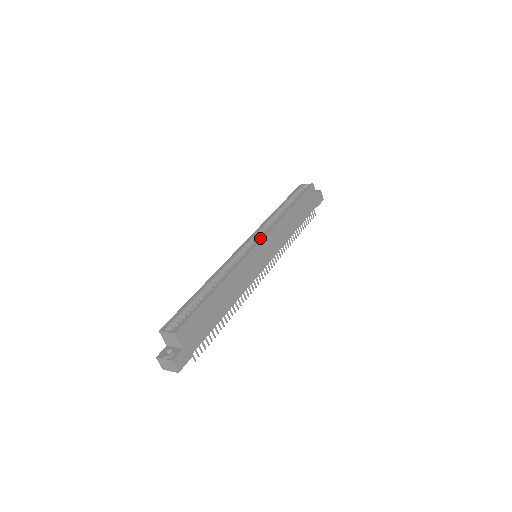
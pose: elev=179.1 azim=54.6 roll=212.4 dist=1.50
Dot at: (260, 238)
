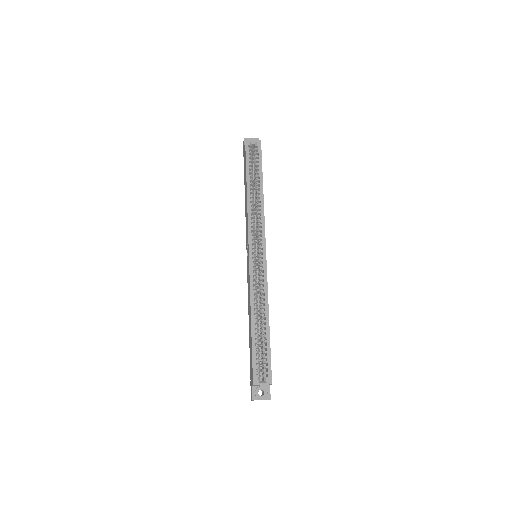
Dot at: (263, 244)
